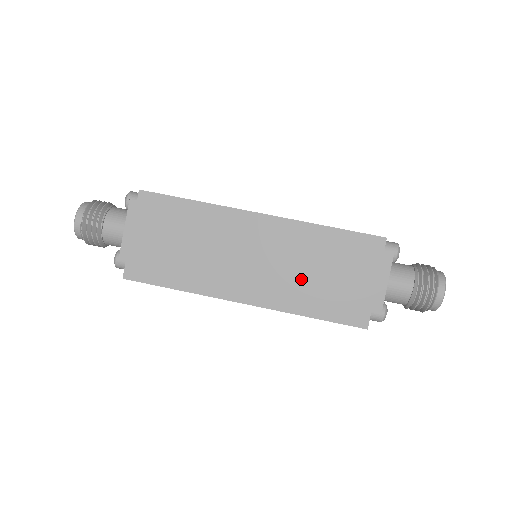
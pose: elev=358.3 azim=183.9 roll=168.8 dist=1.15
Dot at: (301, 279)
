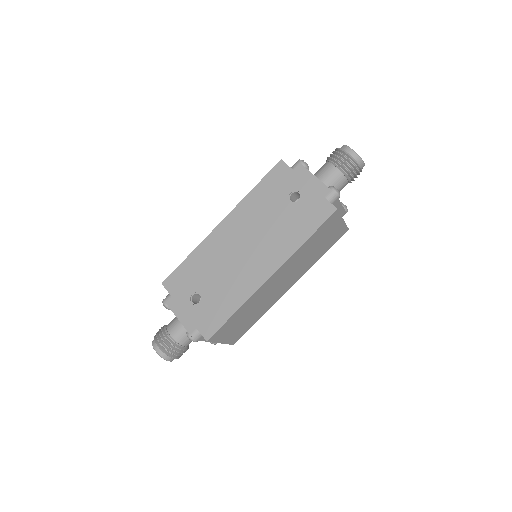
Dot at: (309, 259)
